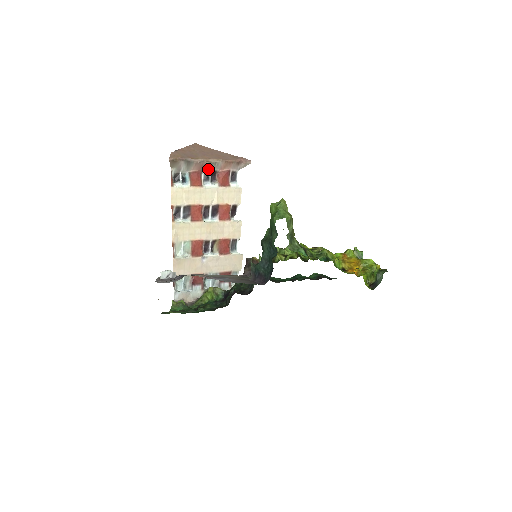
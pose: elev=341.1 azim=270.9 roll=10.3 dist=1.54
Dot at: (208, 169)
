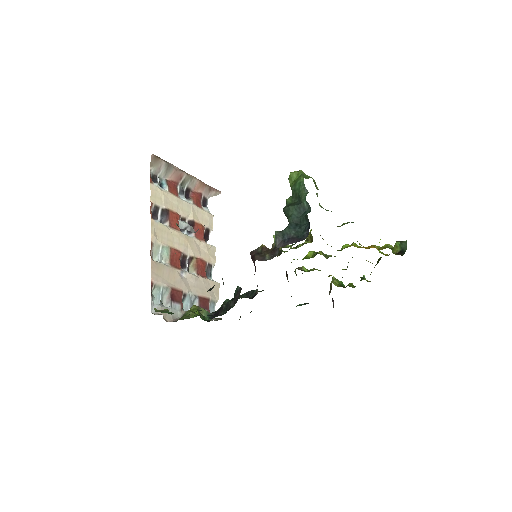
Dot at: (184, 183)
